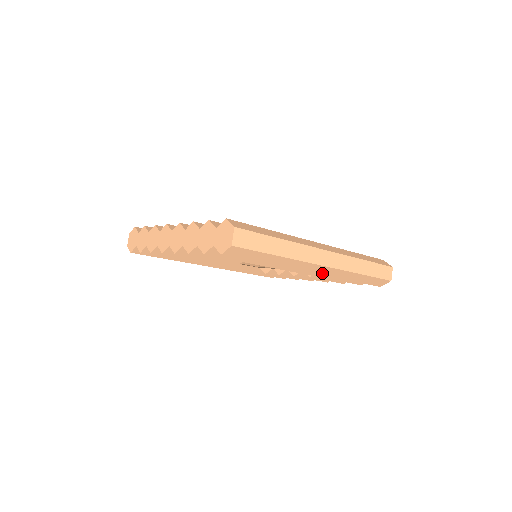
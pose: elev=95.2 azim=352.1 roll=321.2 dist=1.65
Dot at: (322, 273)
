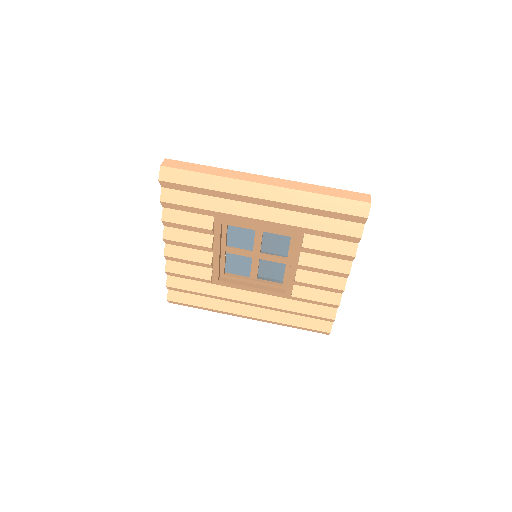
Dot at: (271, 198)
